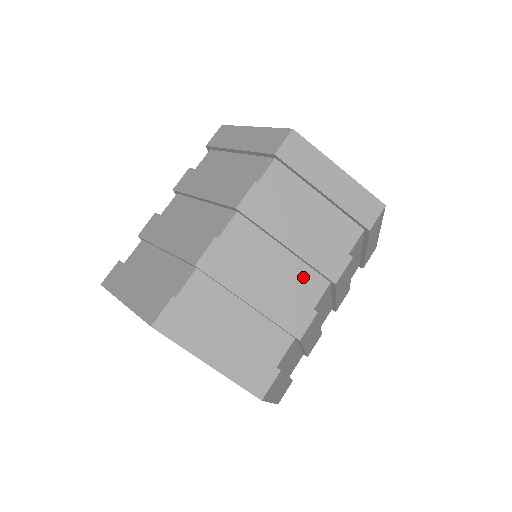
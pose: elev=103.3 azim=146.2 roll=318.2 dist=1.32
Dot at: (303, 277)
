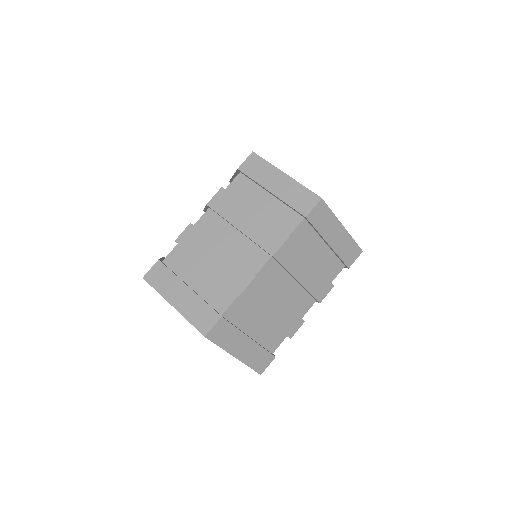
Dot at: (250, 252)
